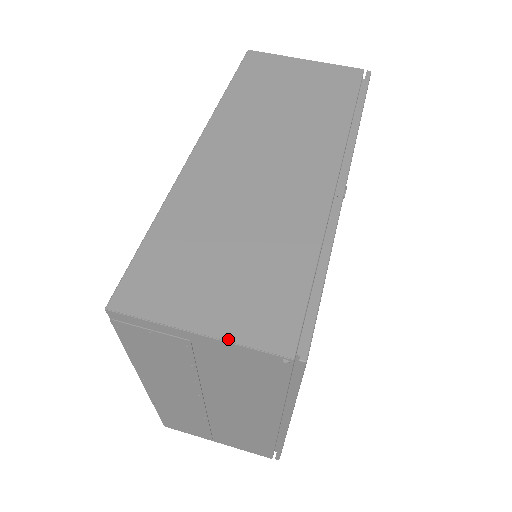
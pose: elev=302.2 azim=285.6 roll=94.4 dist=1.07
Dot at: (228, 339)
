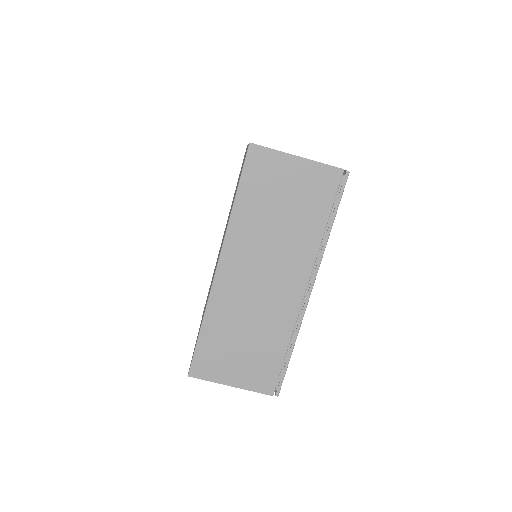
Dot at: (245, 389)
